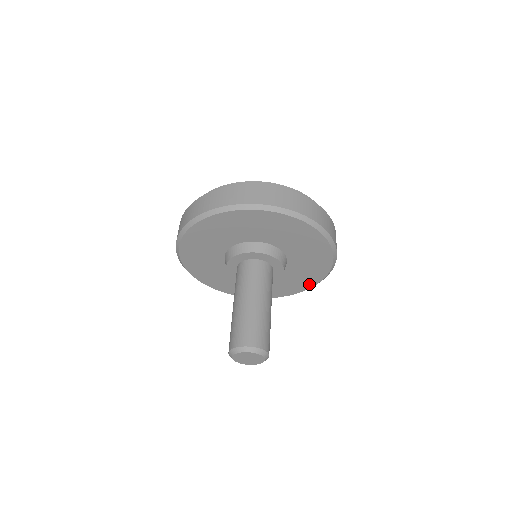
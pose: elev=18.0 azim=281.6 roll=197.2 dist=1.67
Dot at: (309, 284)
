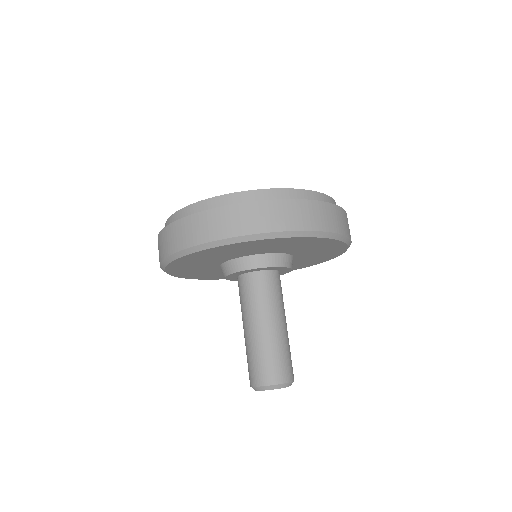
Dot at: (314, 263)
